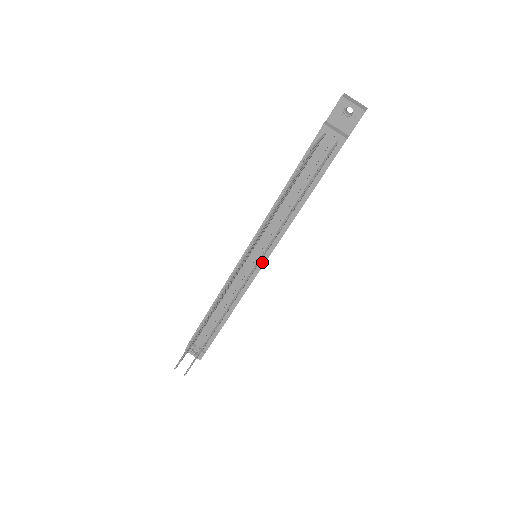
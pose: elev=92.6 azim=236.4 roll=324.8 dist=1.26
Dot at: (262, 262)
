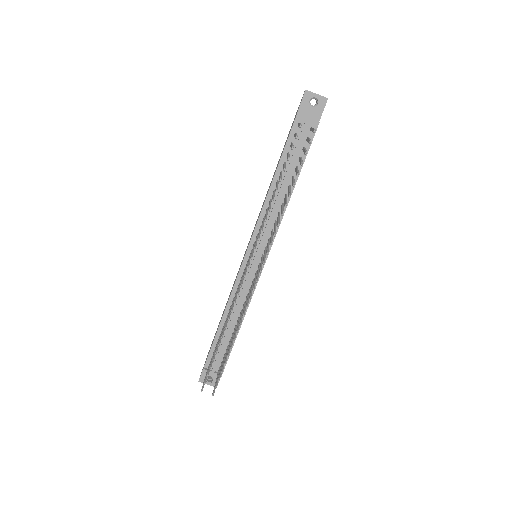
Dot at: occluded
